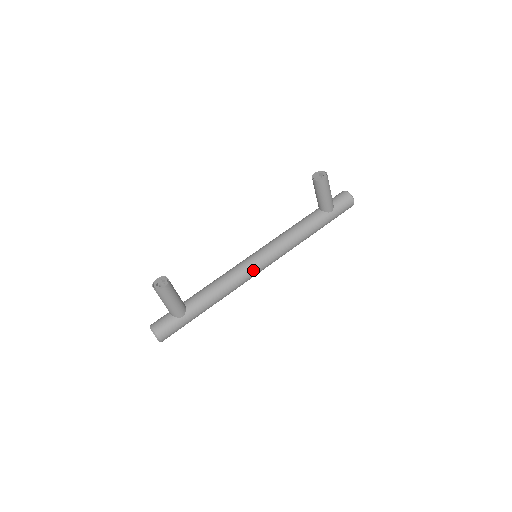
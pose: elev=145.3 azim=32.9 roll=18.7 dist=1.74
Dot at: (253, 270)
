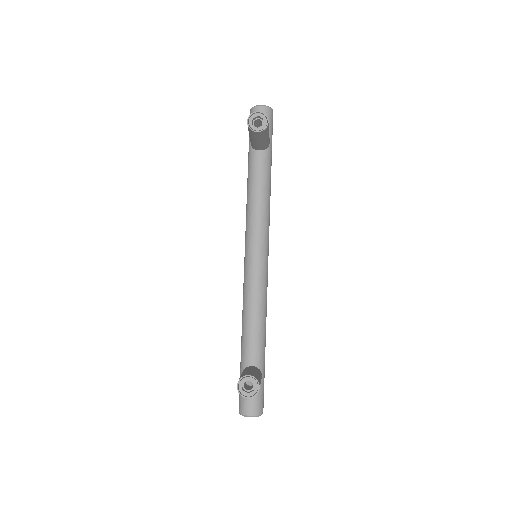
Dot at: (267, 271)
